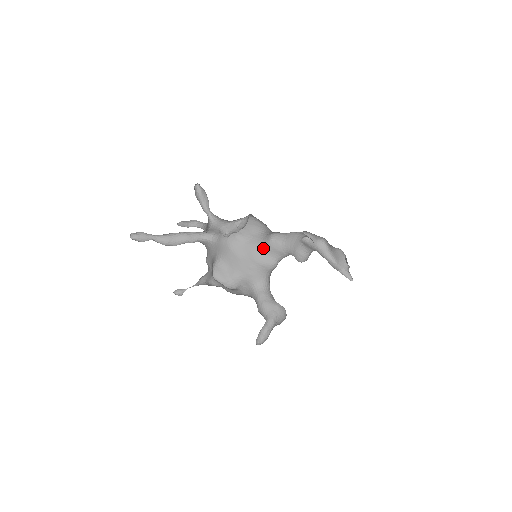
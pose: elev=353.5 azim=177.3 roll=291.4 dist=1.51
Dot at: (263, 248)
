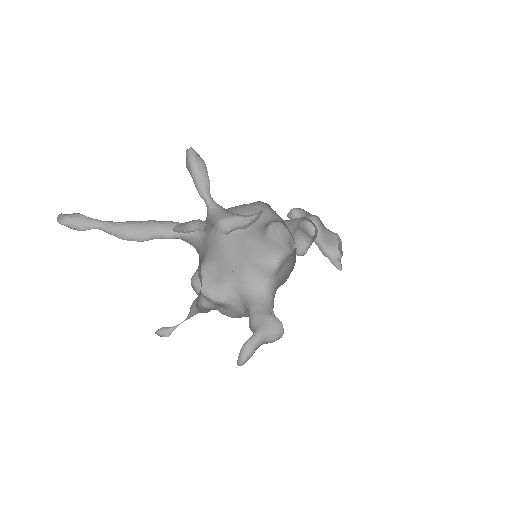
Dot at: (260, 241)
